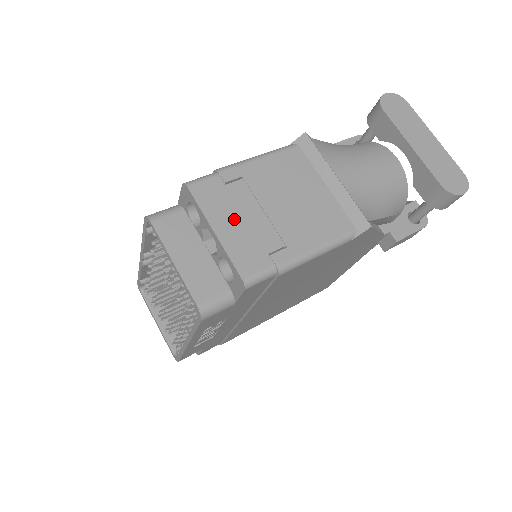
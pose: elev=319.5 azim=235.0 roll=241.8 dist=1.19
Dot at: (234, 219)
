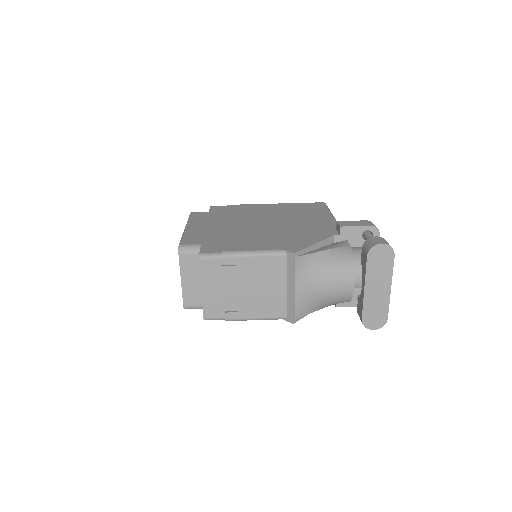
Dot at: (216, 287)
